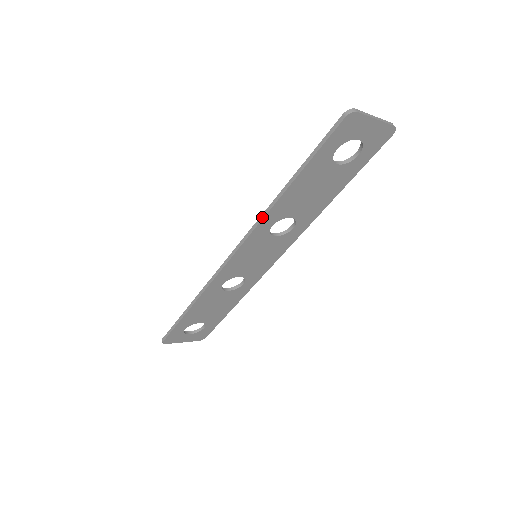
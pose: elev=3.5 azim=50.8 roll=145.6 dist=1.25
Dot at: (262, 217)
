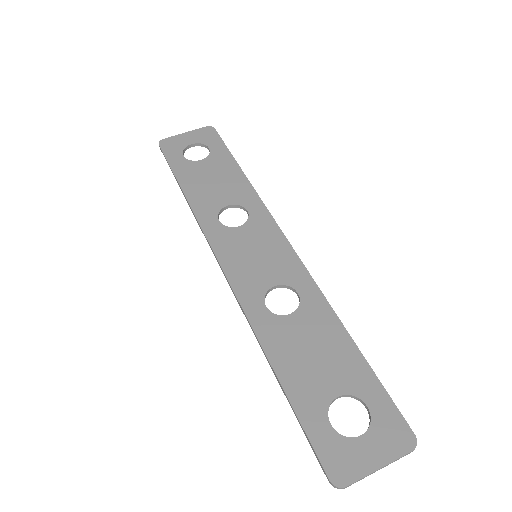
Dot at: (250, 325)
